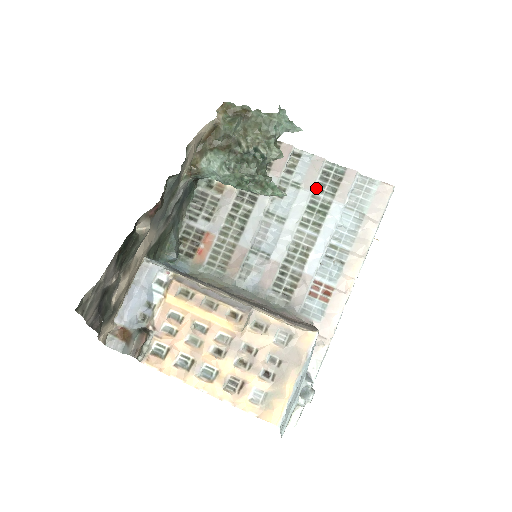
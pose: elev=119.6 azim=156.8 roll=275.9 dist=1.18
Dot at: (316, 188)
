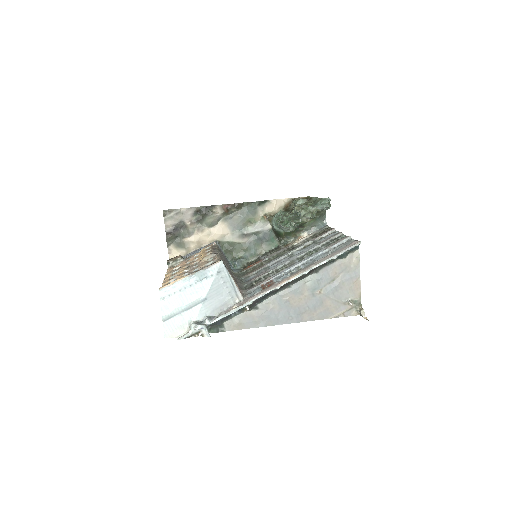
Dot at: (324, 244)
